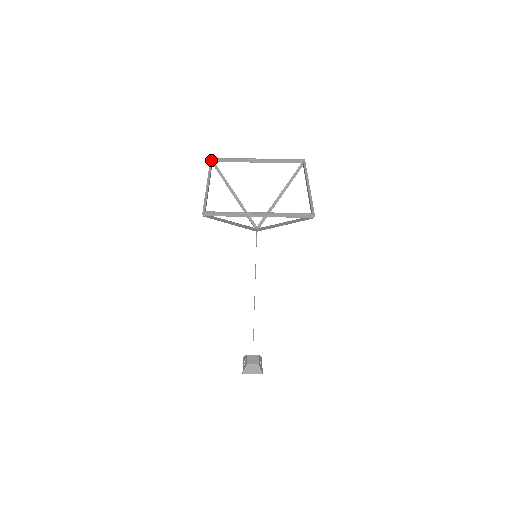
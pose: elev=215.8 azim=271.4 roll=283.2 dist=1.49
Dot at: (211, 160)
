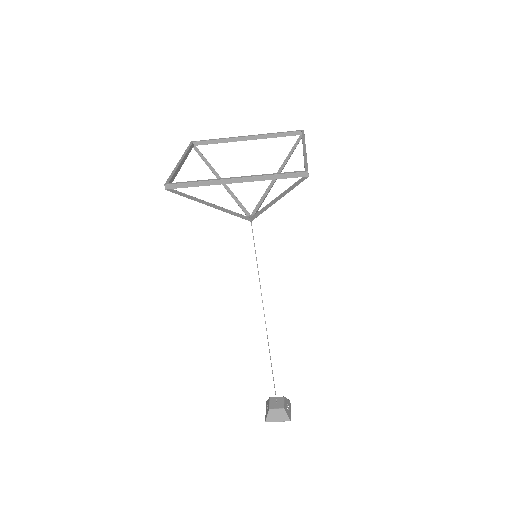
Dot at: (191, 143)
